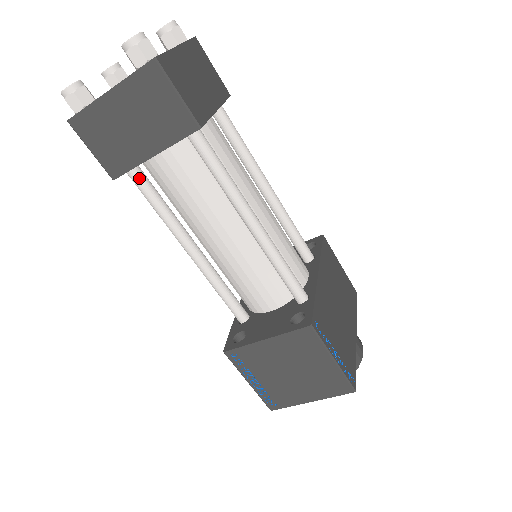
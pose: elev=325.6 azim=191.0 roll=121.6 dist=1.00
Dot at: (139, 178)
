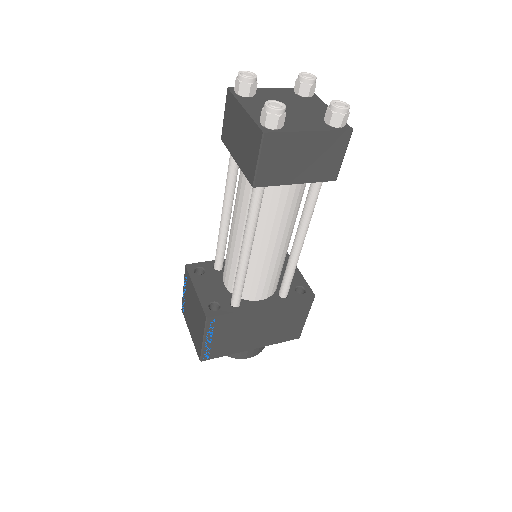
Dot at: occluded
